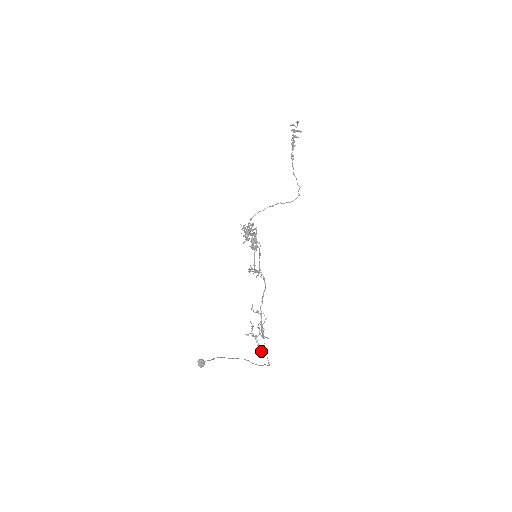
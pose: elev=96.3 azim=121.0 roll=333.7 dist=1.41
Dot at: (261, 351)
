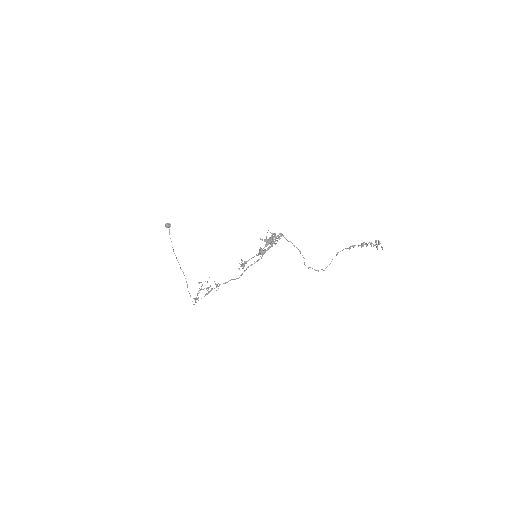
Dot at: (196, 299)
